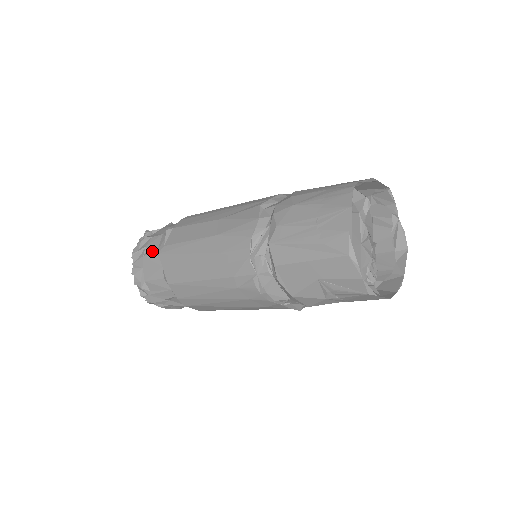
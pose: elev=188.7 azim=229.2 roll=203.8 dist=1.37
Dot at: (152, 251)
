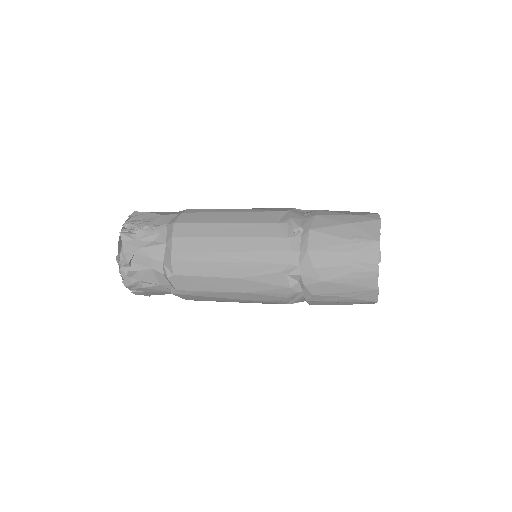
Dot at: (152, 285)
